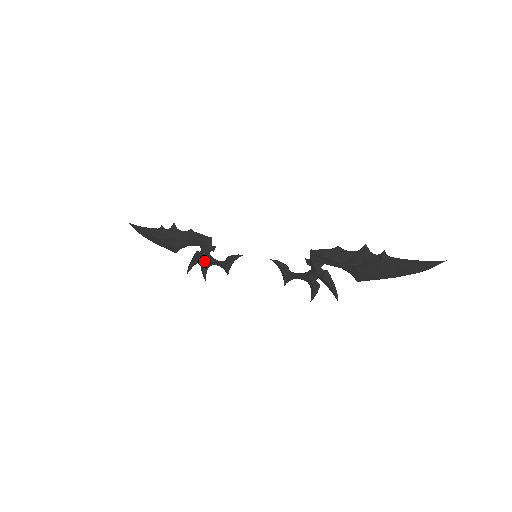
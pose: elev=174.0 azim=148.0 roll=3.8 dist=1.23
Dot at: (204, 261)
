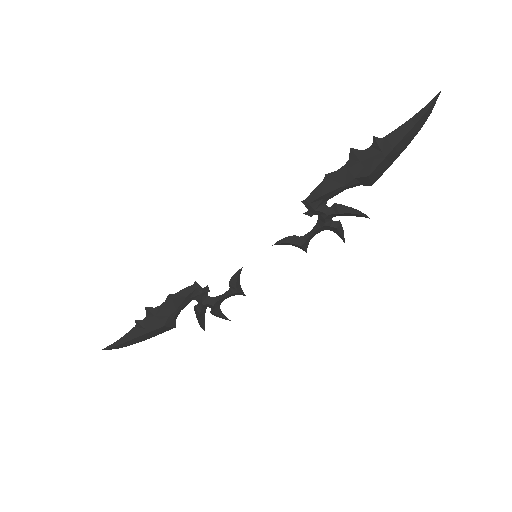
Dot at: (211, 307)
